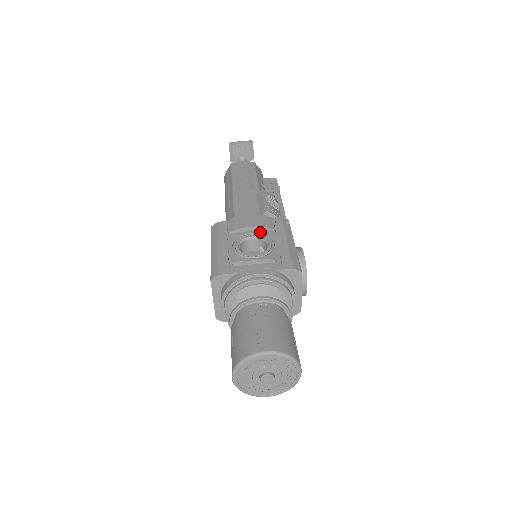
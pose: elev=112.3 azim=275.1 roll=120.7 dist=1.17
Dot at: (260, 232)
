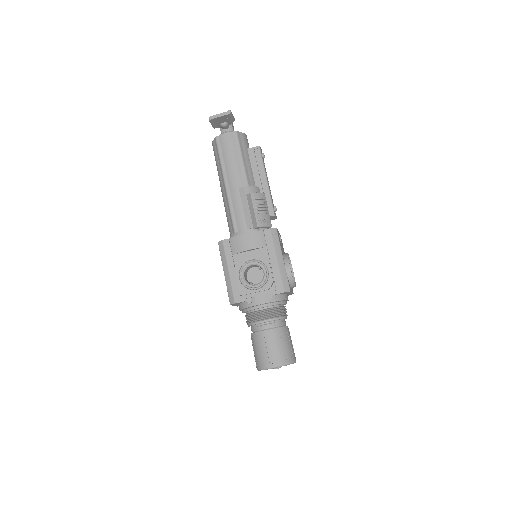
Dot at: (256, 258)
